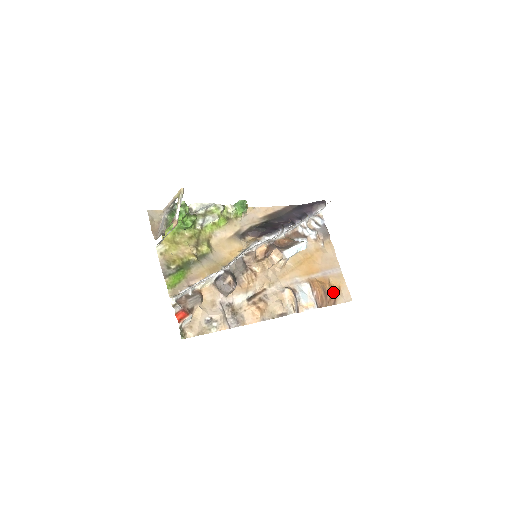
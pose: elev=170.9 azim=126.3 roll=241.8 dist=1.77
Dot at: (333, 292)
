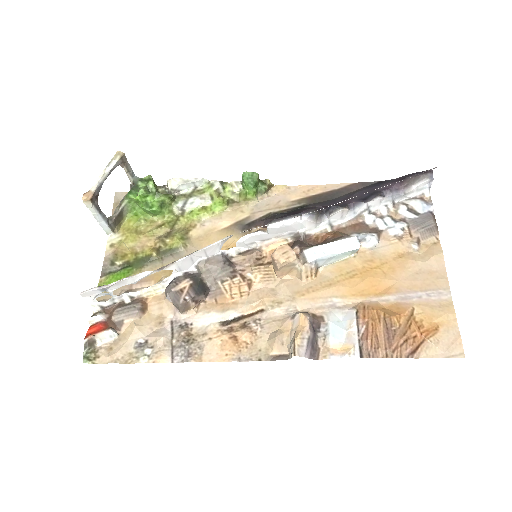
Dot at: (413, 333)
